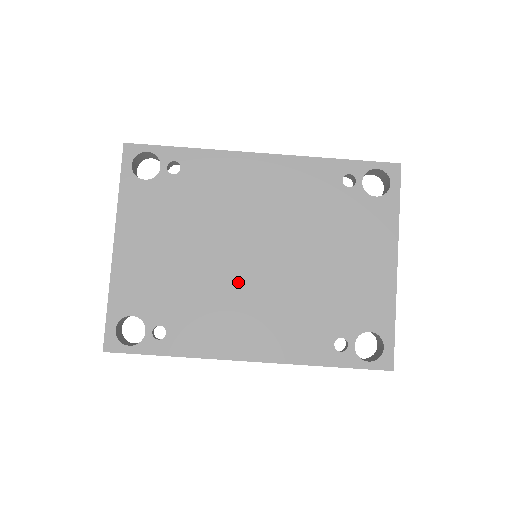
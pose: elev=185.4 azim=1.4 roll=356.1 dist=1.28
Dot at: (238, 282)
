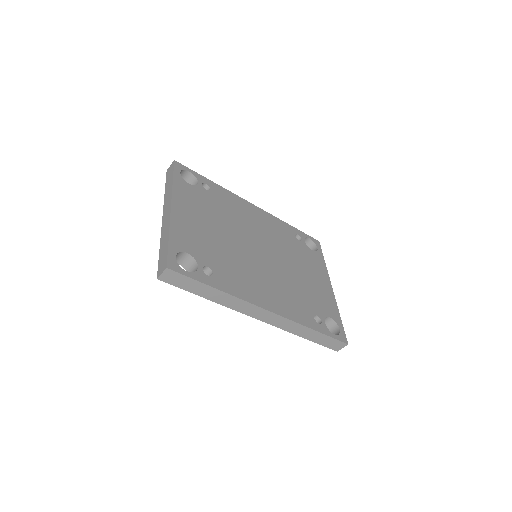
Dot at: (253, 261)
